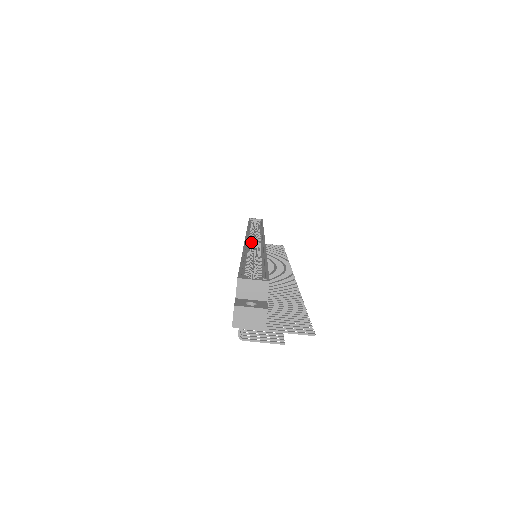
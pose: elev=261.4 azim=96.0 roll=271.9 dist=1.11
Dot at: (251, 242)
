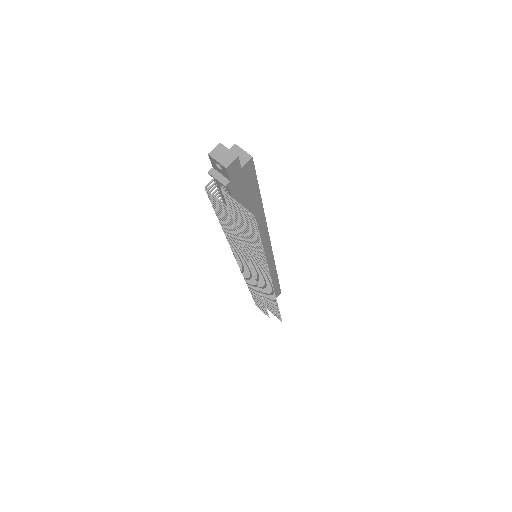
Dot at: occluded
